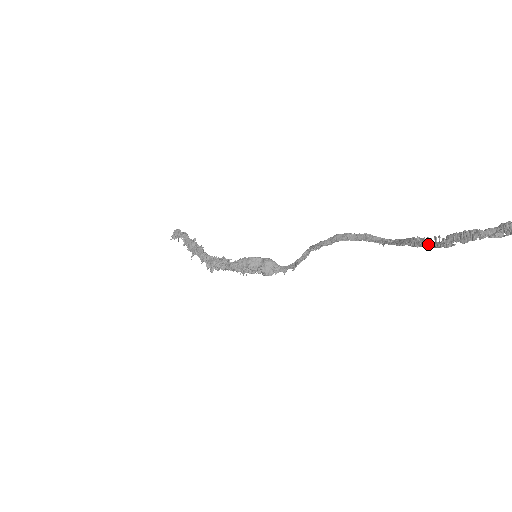
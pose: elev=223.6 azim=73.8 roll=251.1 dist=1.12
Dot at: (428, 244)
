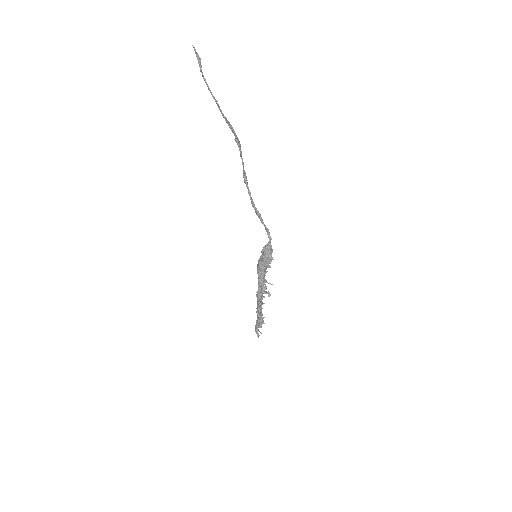
Dot at: (218, 107)
